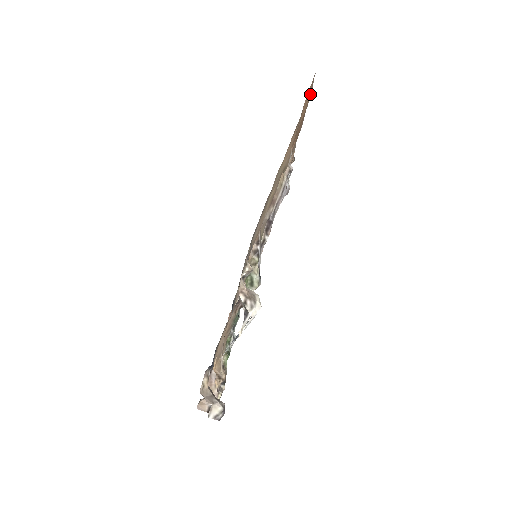
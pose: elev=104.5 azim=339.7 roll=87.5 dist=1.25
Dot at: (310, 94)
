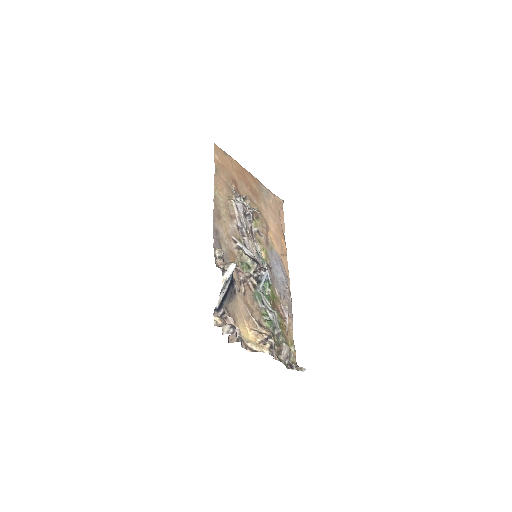
Dot at: (228, 156)
